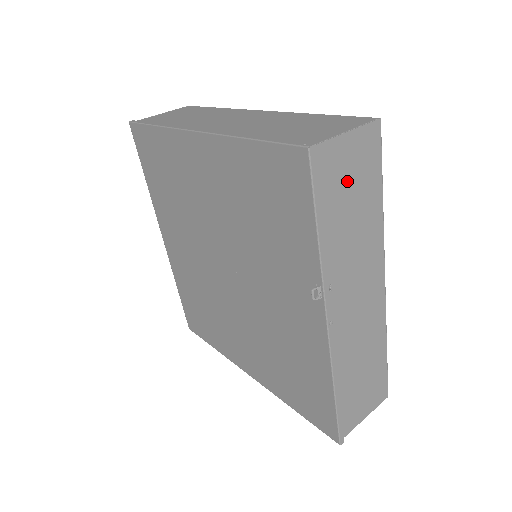
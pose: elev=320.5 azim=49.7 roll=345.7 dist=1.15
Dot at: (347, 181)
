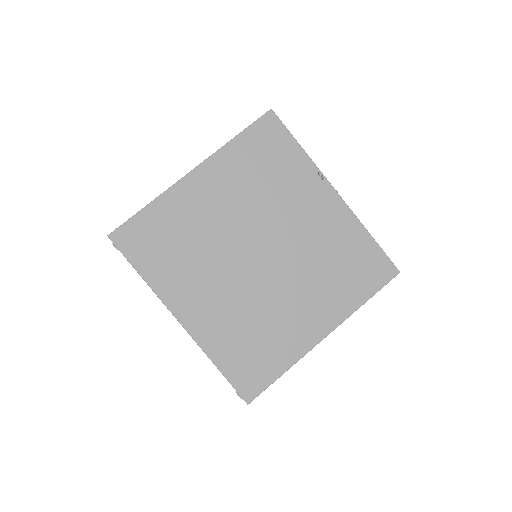
Dot at: occluded
